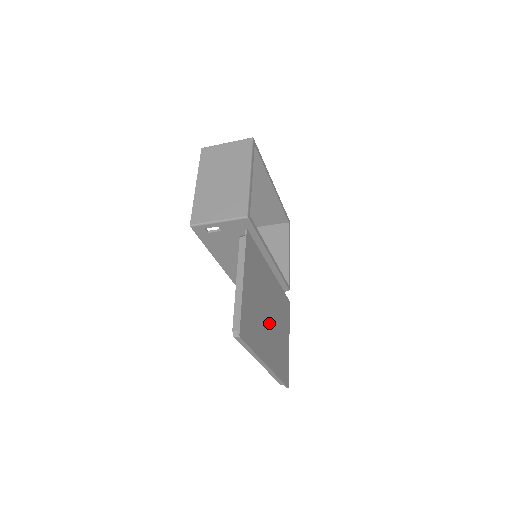
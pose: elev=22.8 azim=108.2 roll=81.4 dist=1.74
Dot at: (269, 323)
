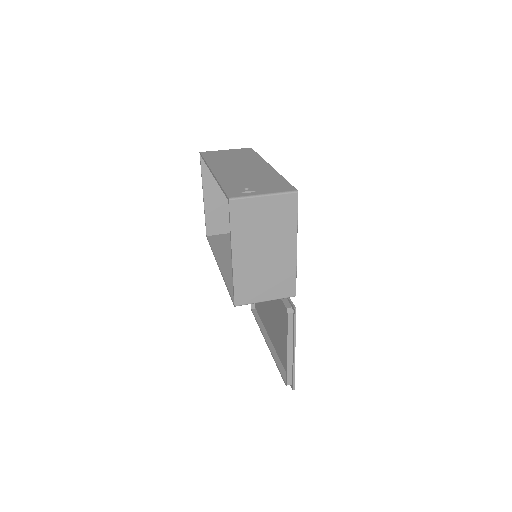
Dot at: occluded
